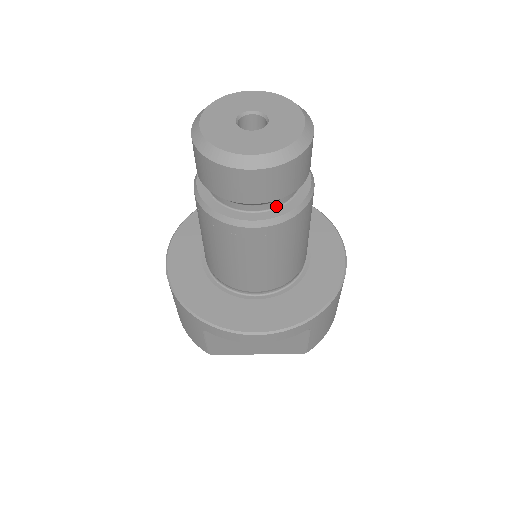
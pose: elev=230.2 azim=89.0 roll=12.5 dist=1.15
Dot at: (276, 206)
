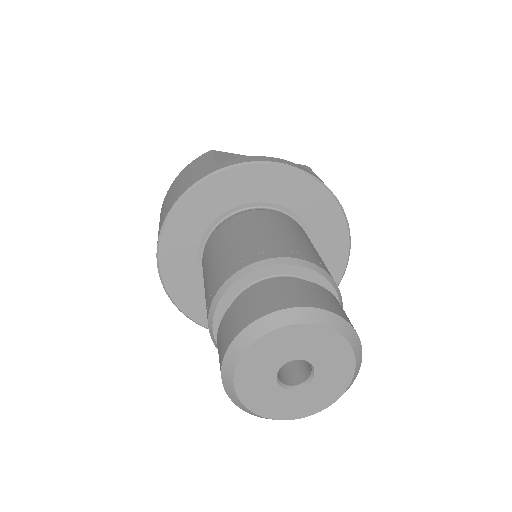
Dot at: occluded
